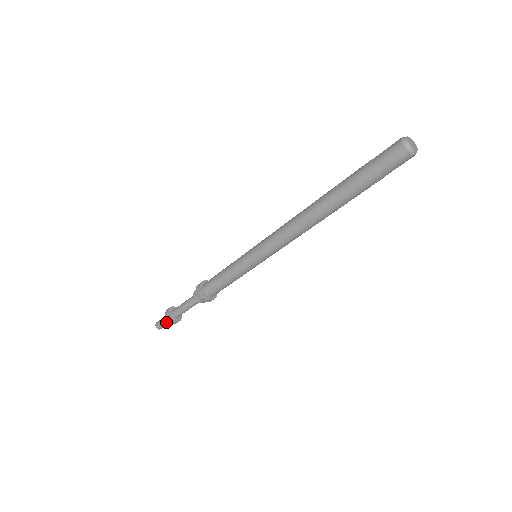
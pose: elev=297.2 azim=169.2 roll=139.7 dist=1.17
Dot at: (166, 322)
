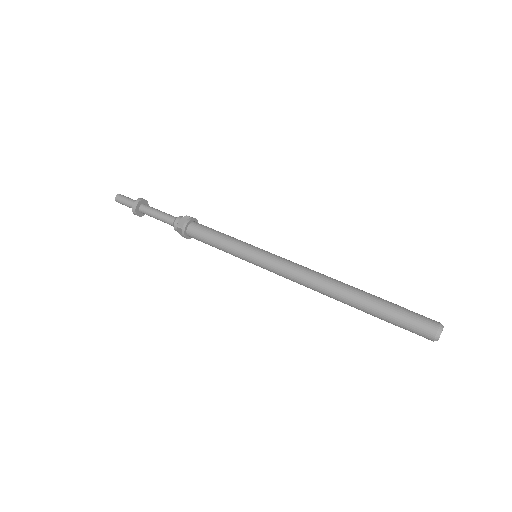
Dot at: (129, 204)
